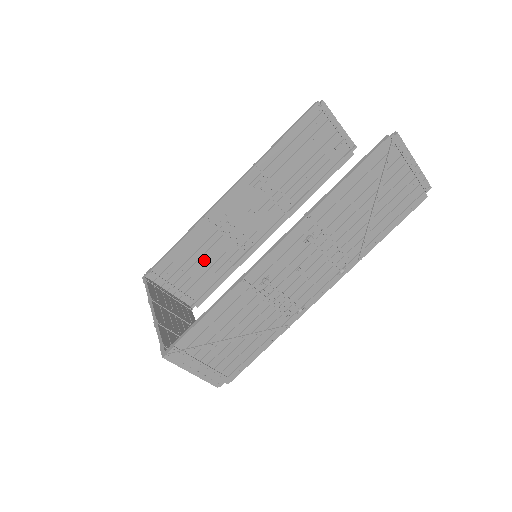
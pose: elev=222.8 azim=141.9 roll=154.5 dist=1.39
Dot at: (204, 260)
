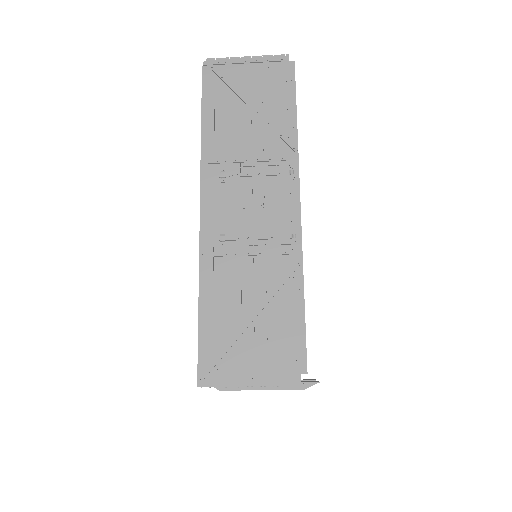
Dot at: occluded
